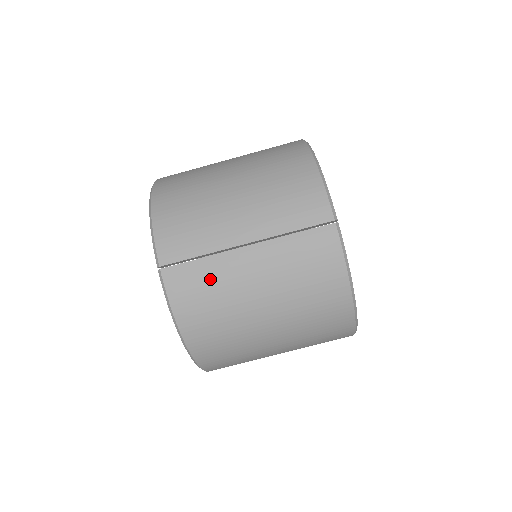
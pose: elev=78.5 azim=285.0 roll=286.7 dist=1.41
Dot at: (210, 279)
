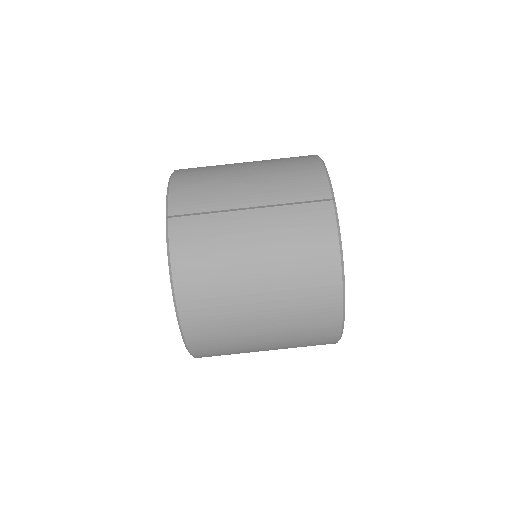
Dot at: (211, 232)
